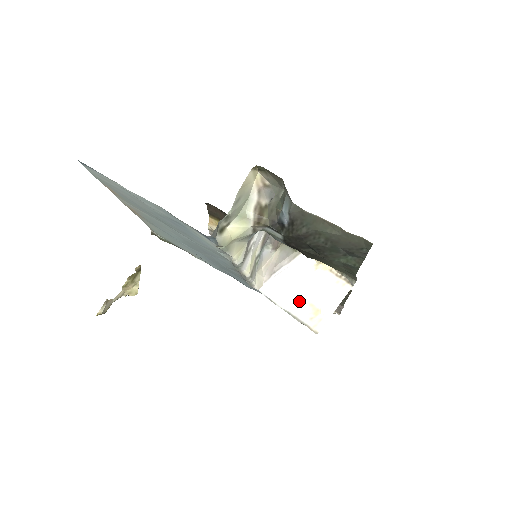
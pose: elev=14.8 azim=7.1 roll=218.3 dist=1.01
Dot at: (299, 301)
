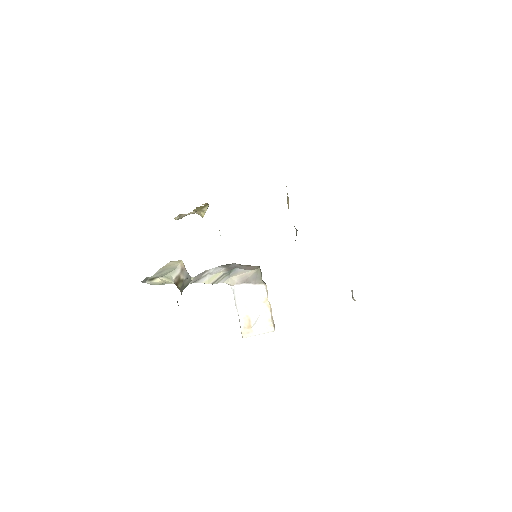
Dot at: (245, 312)
